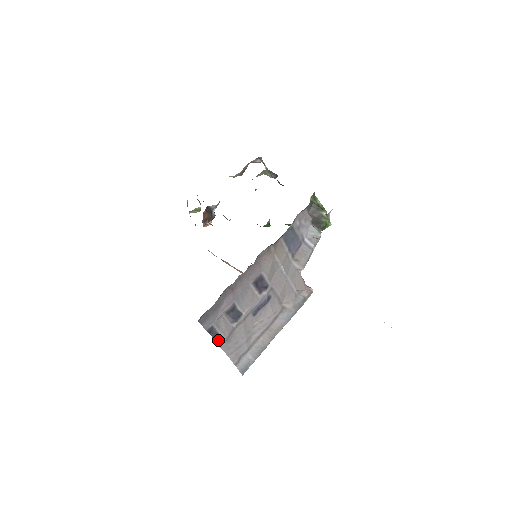
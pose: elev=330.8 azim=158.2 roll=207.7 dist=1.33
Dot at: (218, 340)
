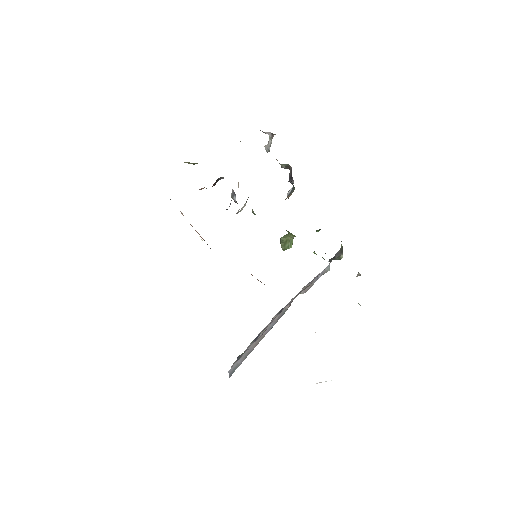
Dot at: (239, 359)
